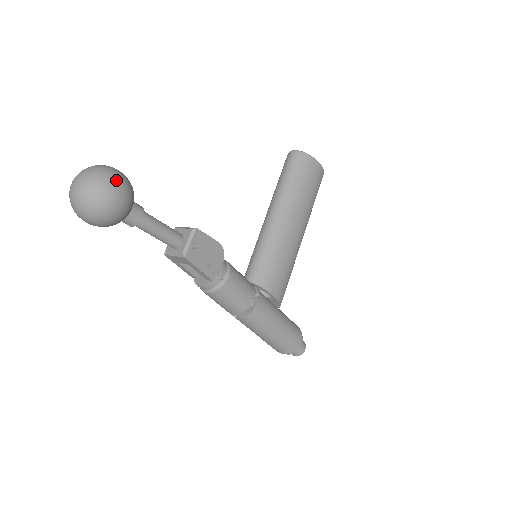
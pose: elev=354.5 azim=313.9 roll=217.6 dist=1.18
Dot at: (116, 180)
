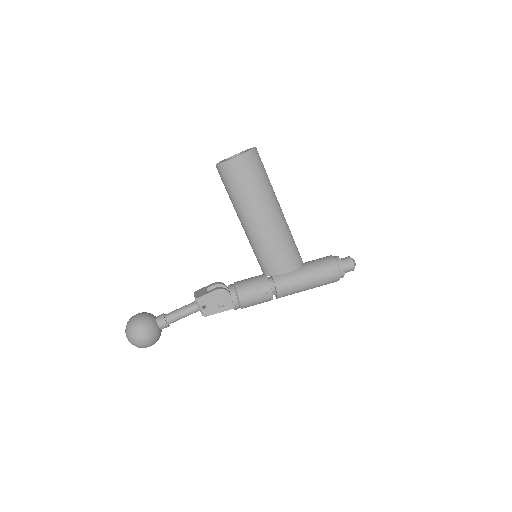
Dot at: (136, 331)
